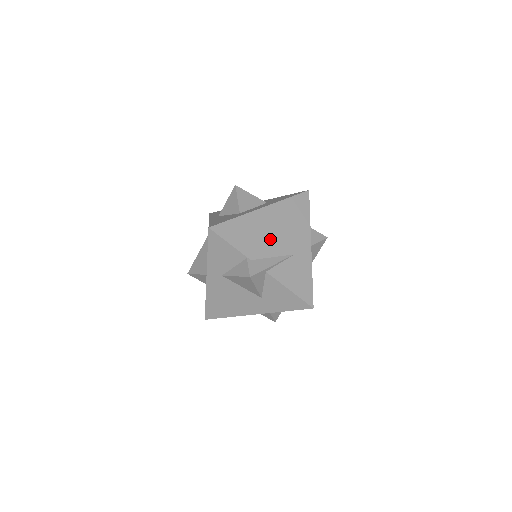
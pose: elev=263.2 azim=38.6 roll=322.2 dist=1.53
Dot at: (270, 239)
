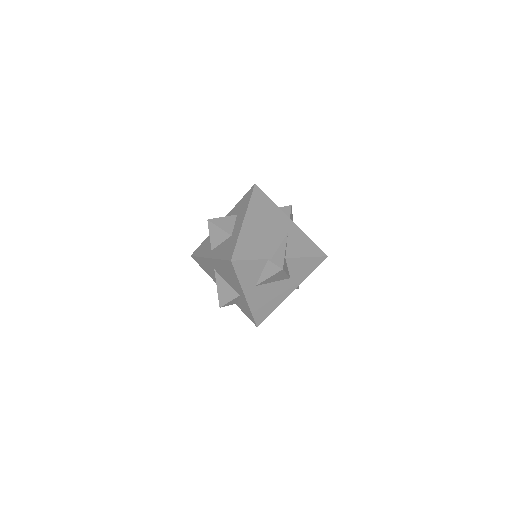
Dot at: (267, 236)
